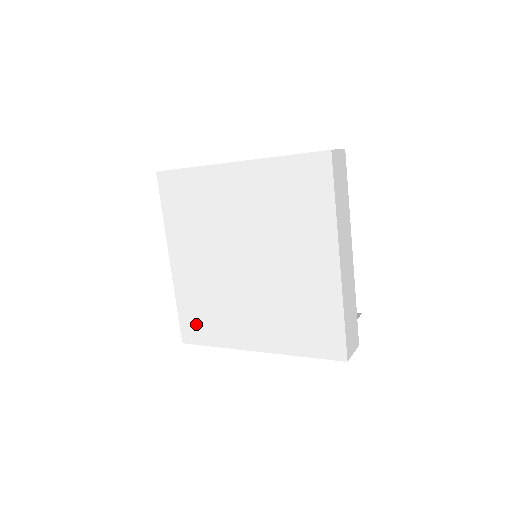
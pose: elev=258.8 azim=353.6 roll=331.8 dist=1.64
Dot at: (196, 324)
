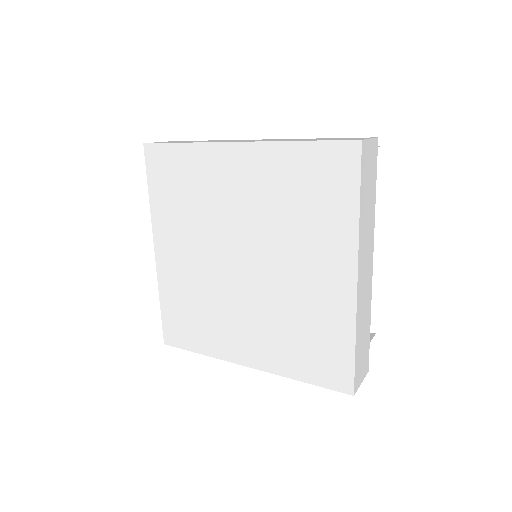
Dot at: (181, 326)
